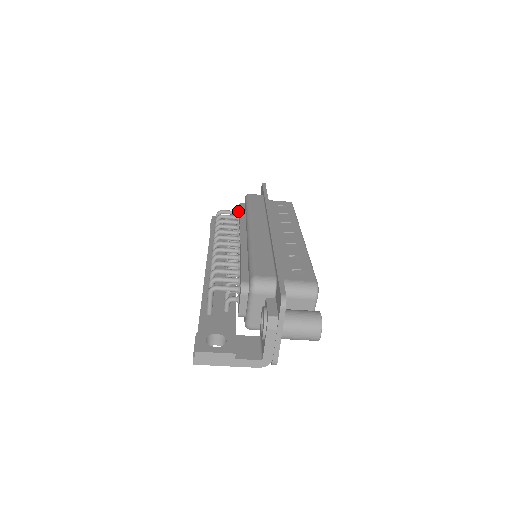
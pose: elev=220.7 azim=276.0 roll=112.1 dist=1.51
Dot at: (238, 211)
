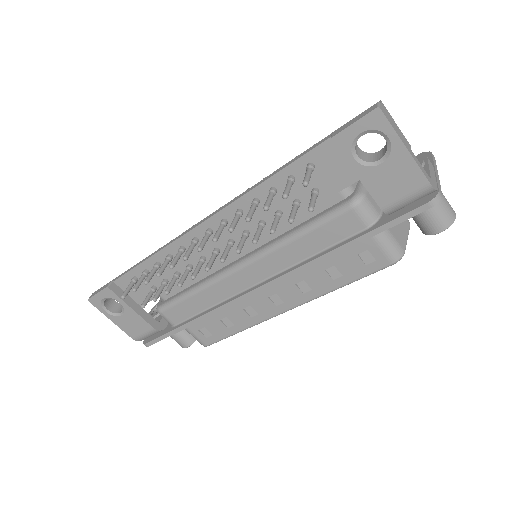
Dot at: occluded
